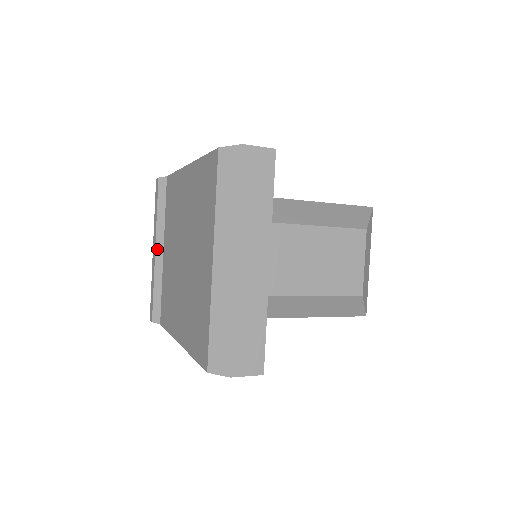
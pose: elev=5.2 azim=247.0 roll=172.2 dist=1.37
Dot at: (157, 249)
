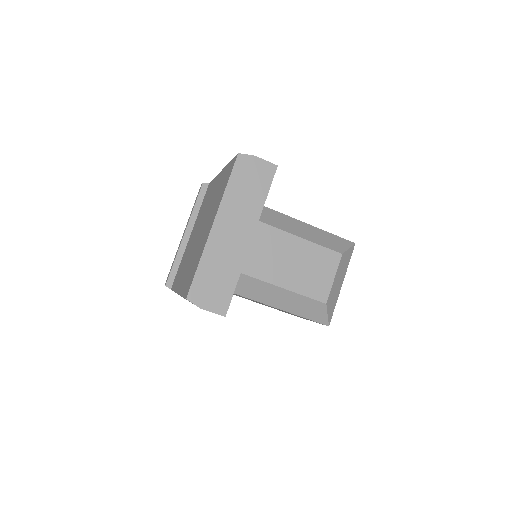
Dot at: (186, 233)
